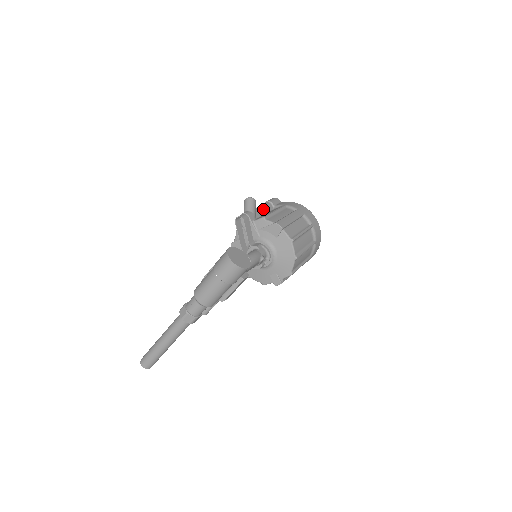
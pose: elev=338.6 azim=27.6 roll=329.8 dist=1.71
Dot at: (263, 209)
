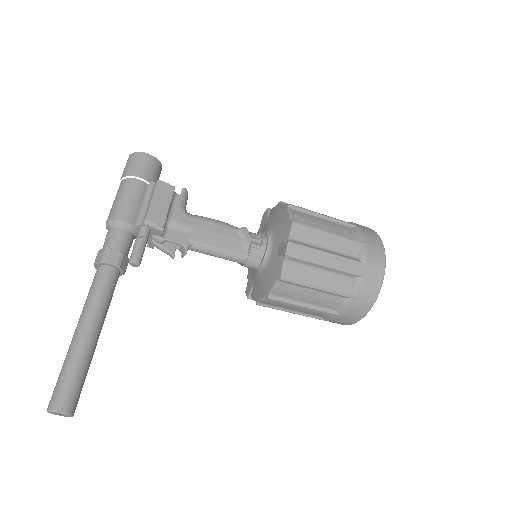
Dot at: occluded
